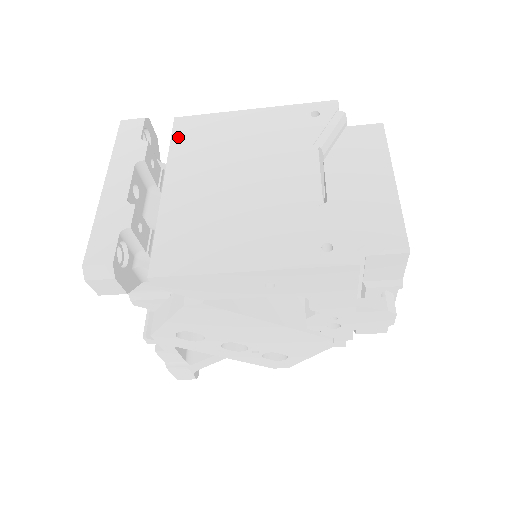
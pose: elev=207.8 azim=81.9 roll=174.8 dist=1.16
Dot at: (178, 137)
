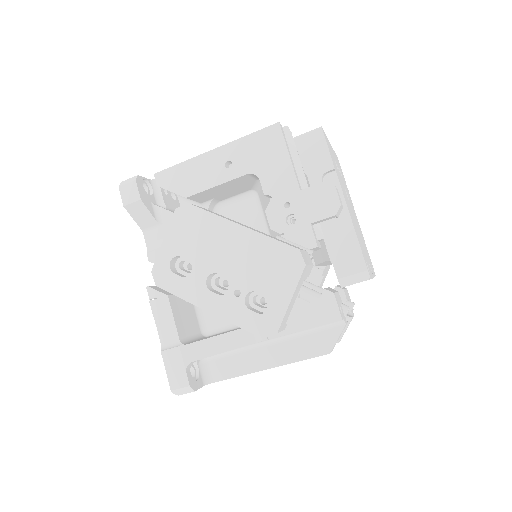
Dot at: occluded
